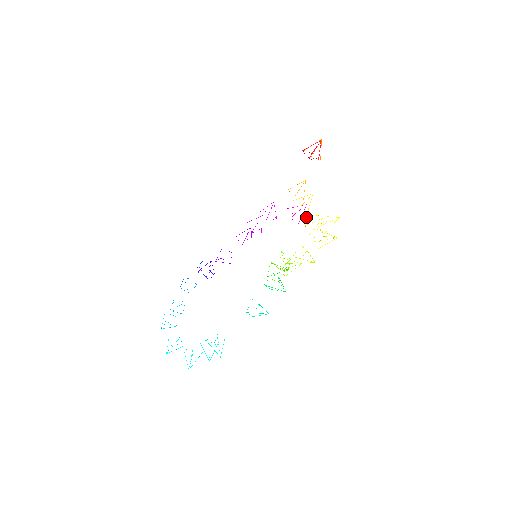
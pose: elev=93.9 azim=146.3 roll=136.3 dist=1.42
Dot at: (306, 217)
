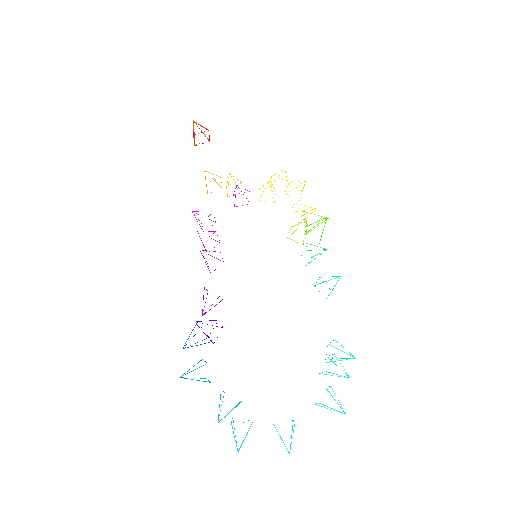
Dot at: (262, 186)
